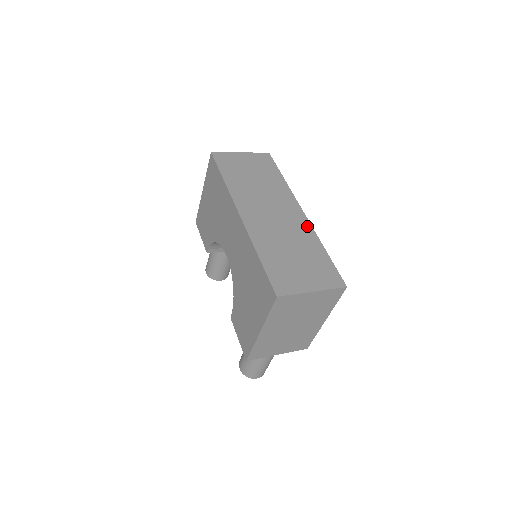
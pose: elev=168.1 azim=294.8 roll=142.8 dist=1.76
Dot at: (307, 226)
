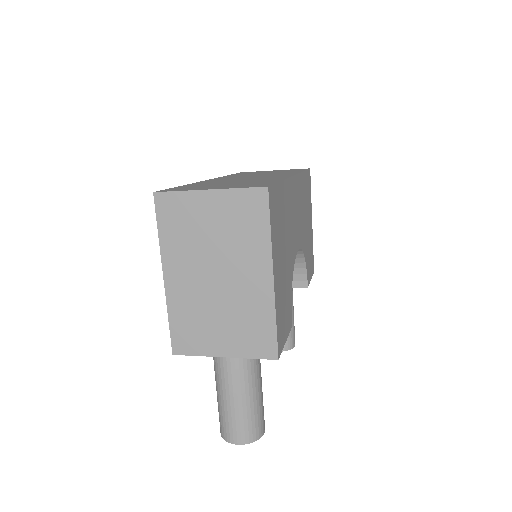
Dot at: (283, 177)
